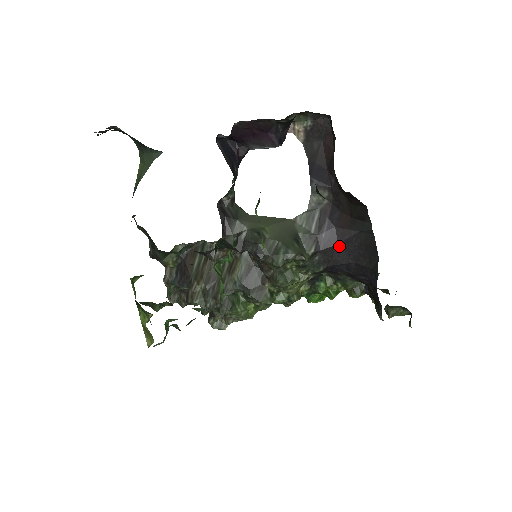
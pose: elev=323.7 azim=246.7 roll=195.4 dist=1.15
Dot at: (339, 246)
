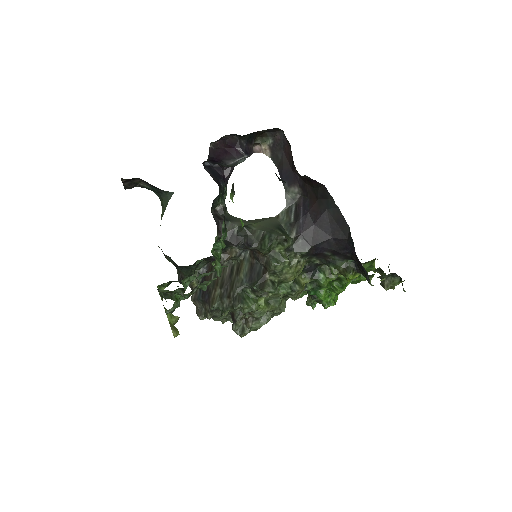
Dot at: (315, 226)
